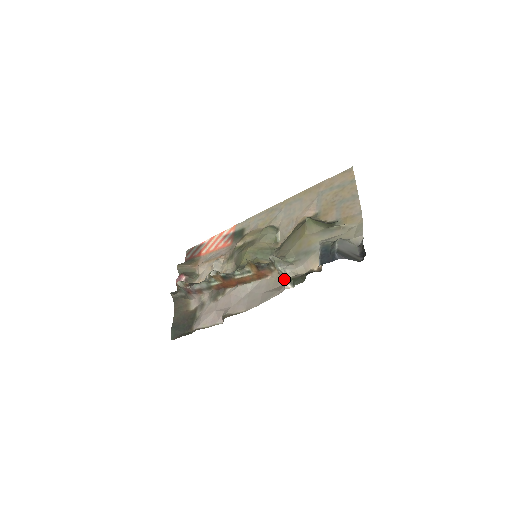
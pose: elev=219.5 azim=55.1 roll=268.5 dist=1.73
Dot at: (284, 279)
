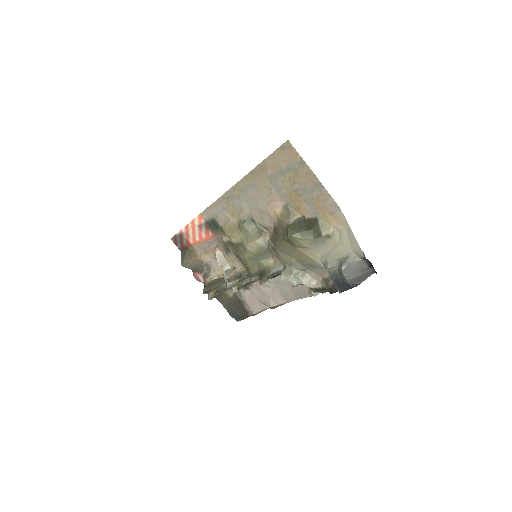
Dot at: occluded
